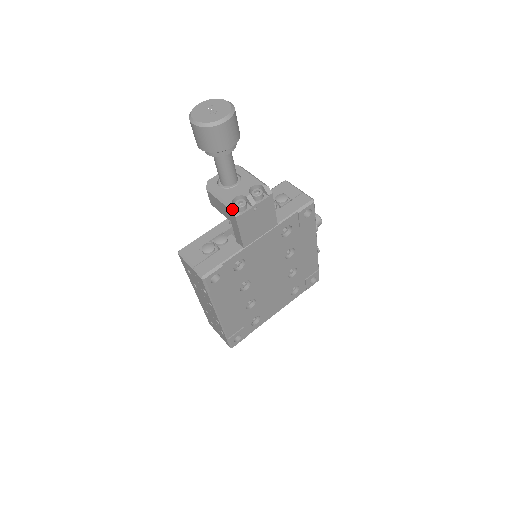
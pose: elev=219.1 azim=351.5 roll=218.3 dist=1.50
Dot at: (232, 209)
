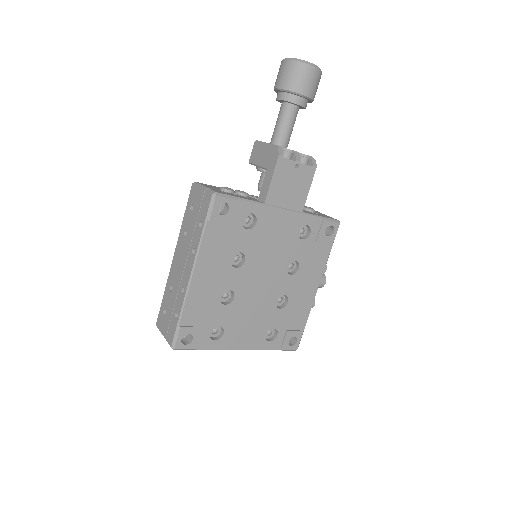
Dot at: (279, 147)
